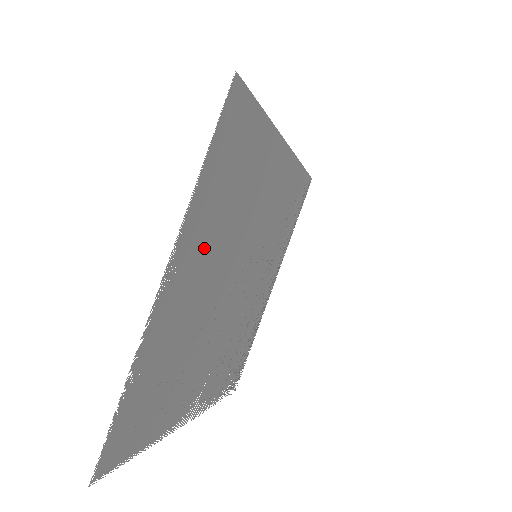
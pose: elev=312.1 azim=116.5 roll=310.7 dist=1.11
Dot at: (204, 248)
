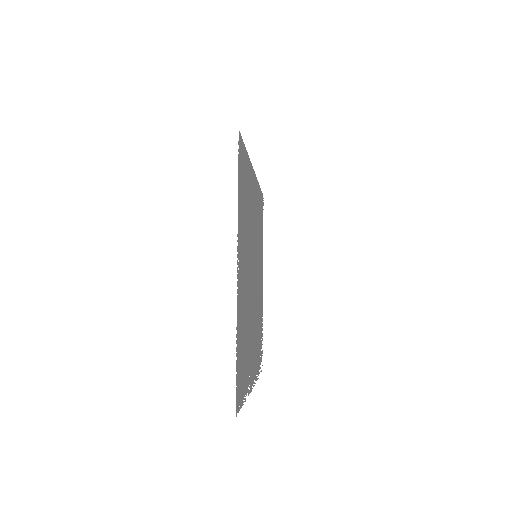
Dot at: (243, 247)
